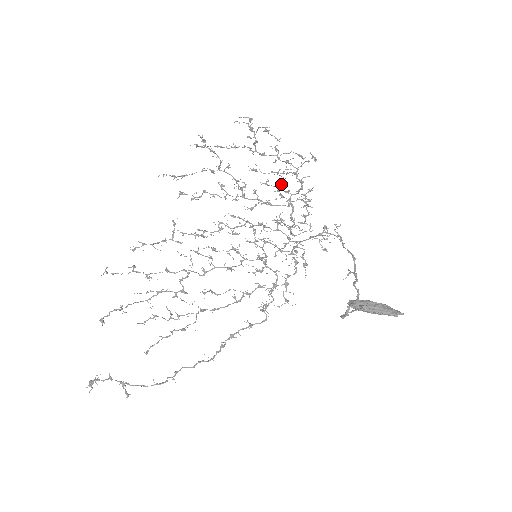
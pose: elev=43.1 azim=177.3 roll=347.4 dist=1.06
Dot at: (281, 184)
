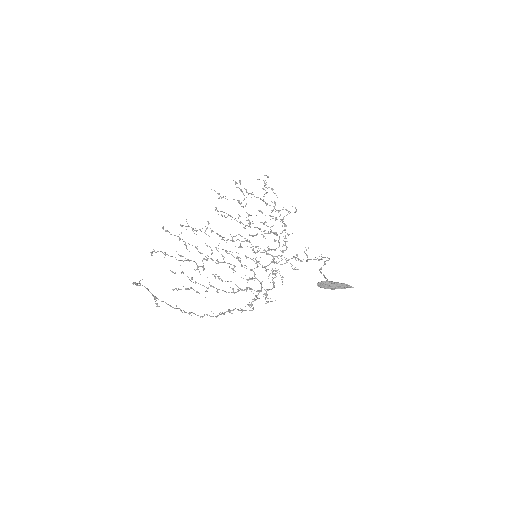
Dot at: occluded
